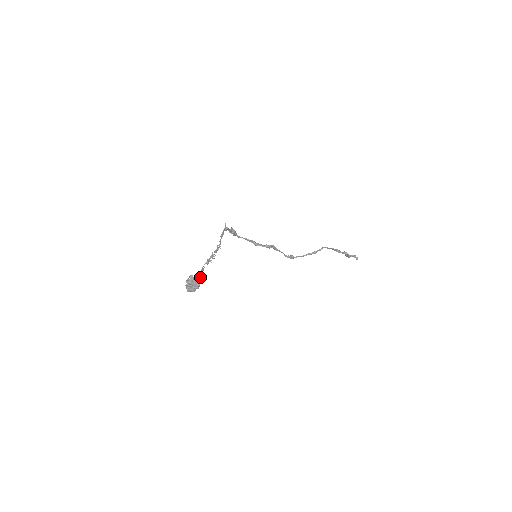
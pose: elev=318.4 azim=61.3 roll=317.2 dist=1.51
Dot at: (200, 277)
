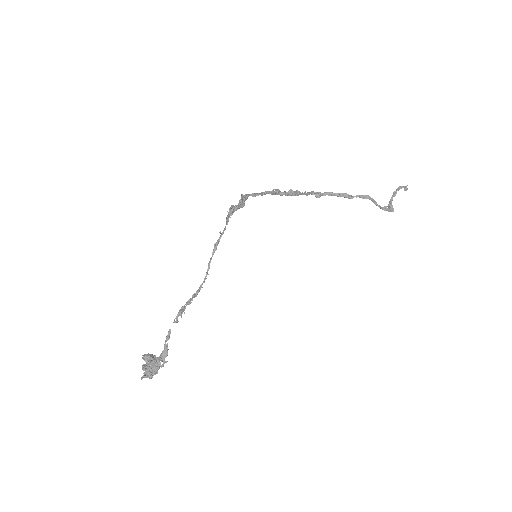
Dot at: (161, 359)
